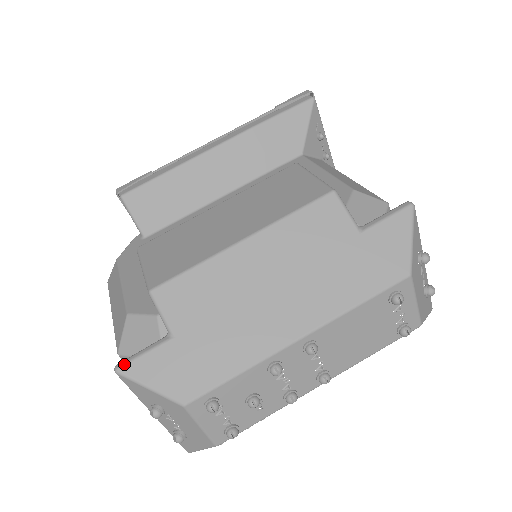
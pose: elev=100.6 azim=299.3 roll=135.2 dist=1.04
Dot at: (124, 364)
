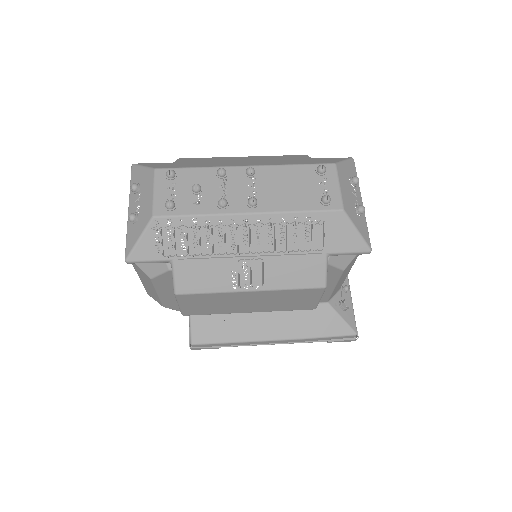
Dot at: (140, 163)
